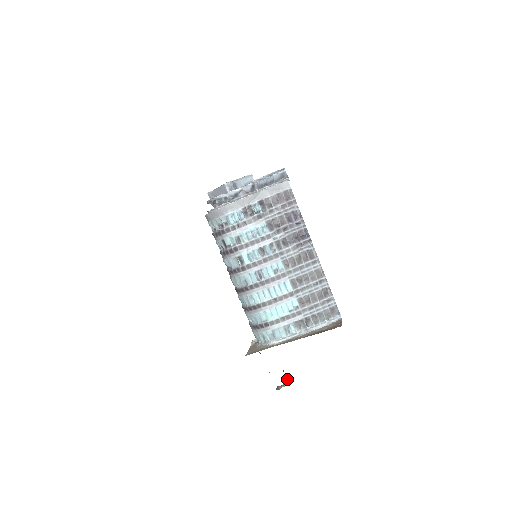
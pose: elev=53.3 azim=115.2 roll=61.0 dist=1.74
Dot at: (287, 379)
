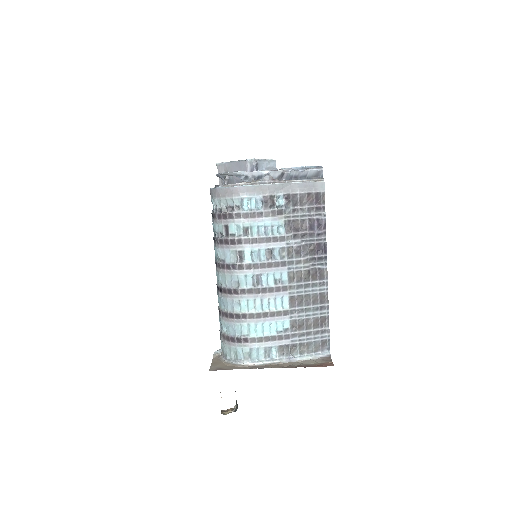
Dot at: (236, 404)
